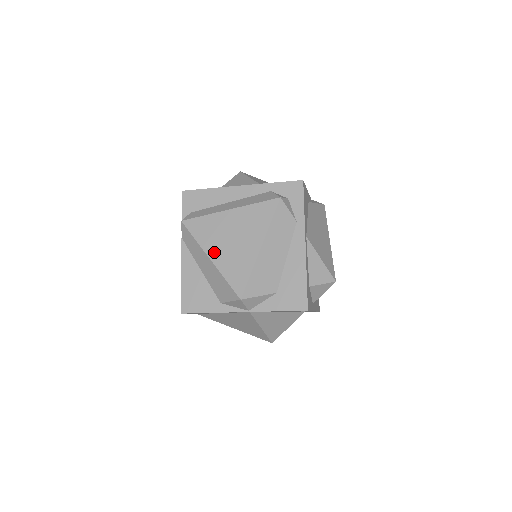
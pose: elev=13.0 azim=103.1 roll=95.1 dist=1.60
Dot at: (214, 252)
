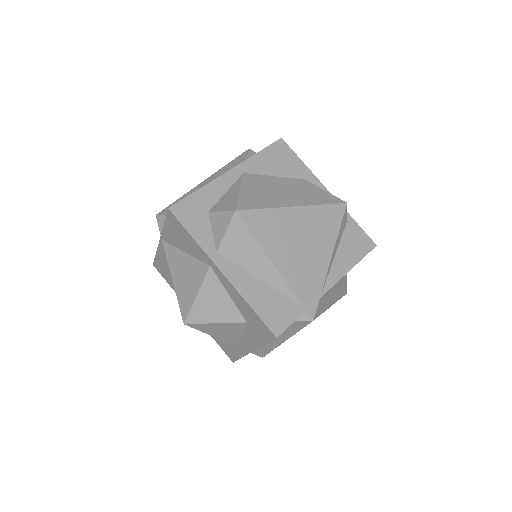
Dot at: occluded
